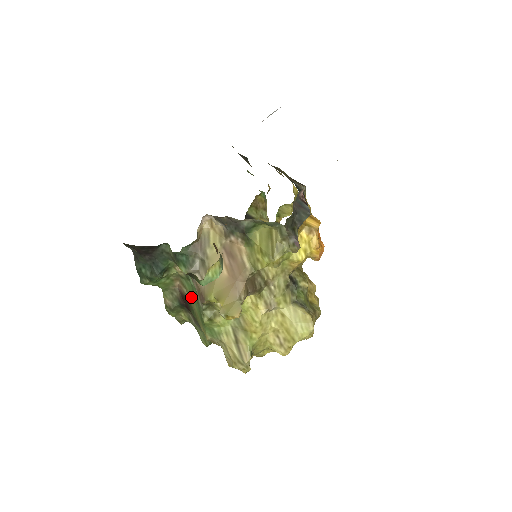
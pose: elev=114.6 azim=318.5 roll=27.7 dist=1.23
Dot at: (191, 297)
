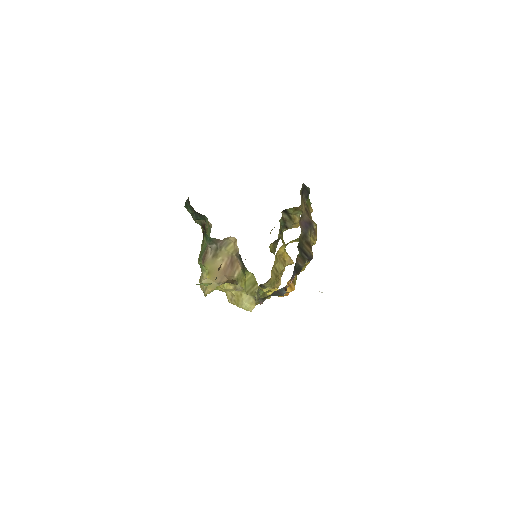
Dot at: occluded
